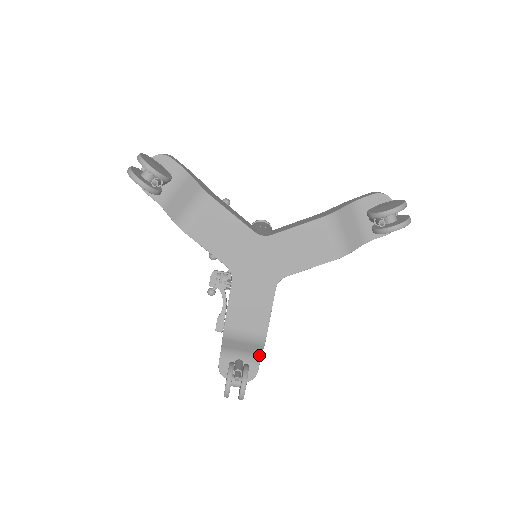
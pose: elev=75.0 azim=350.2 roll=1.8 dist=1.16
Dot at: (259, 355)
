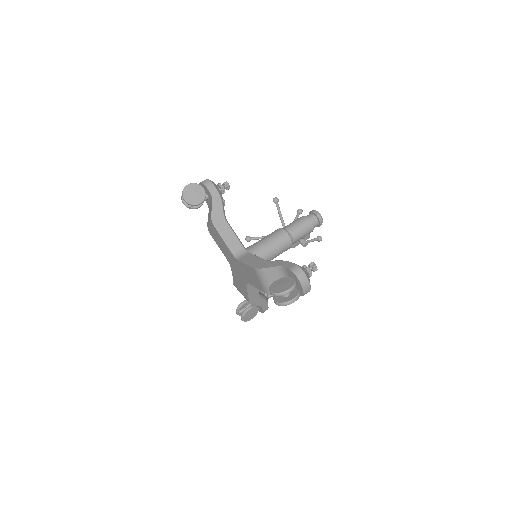
Dot at: (260, 305)
